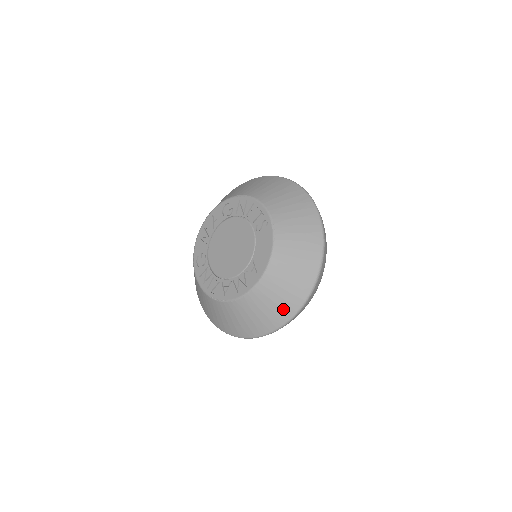
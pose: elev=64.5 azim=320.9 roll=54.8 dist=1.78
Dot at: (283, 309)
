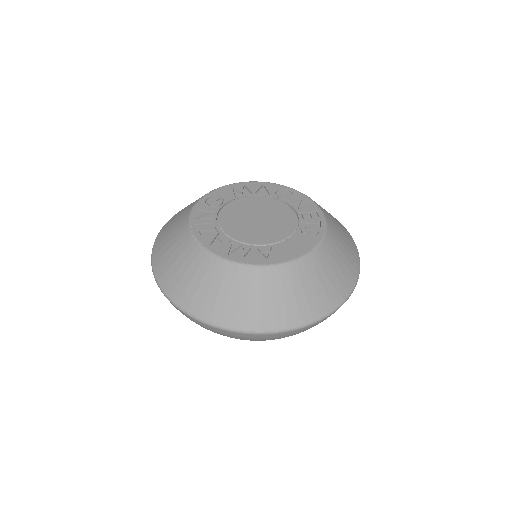
Dot at: (250, 314)
